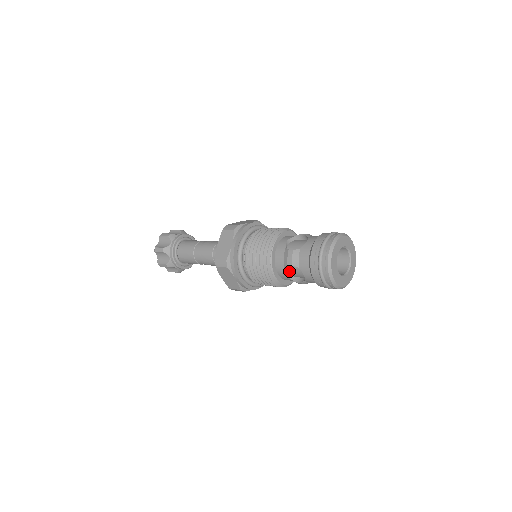
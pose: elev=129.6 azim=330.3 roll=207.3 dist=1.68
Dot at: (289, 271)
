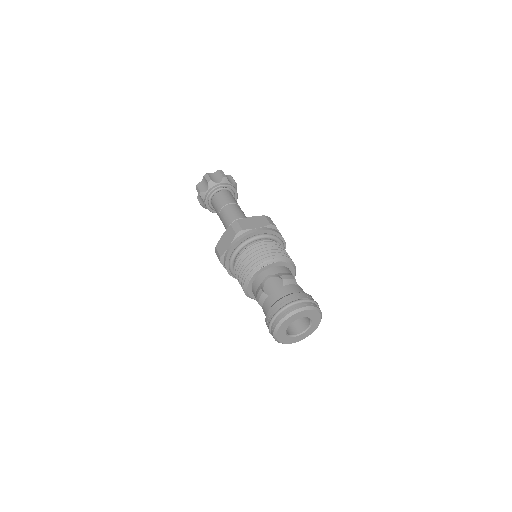
Dot at: occluded
